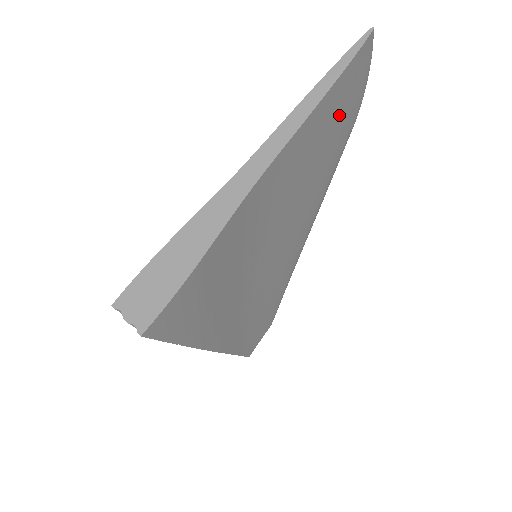
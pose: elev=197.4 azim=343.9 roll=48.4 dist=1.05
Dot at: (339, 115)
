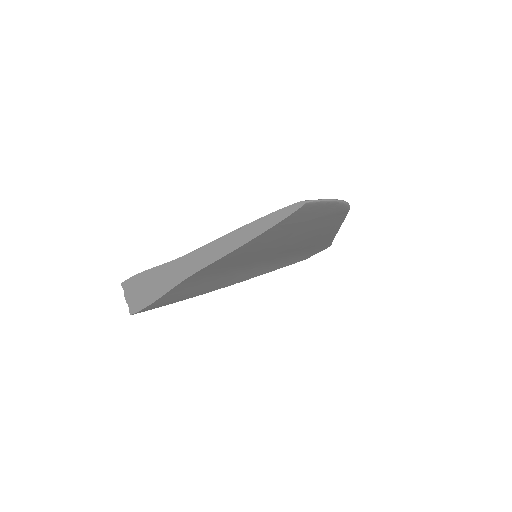
Dot at: (297, 228)
